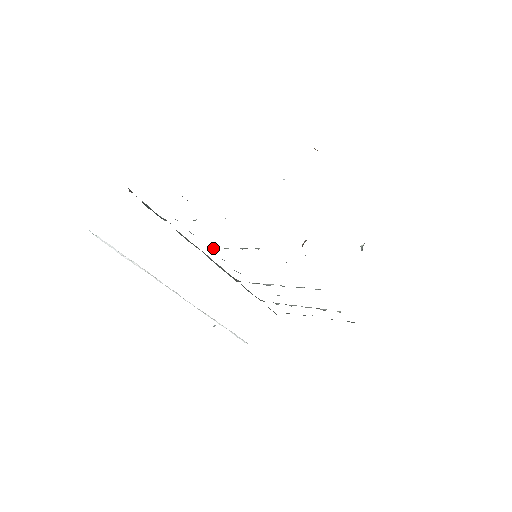
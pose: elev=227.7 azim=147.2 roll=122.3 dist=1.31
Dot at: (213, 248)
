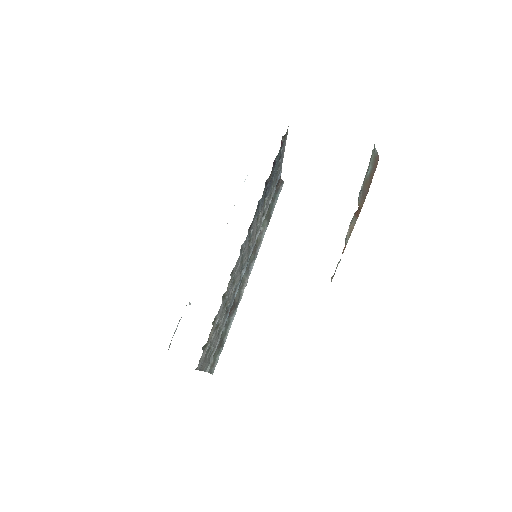
Dot at: (255, 237)
